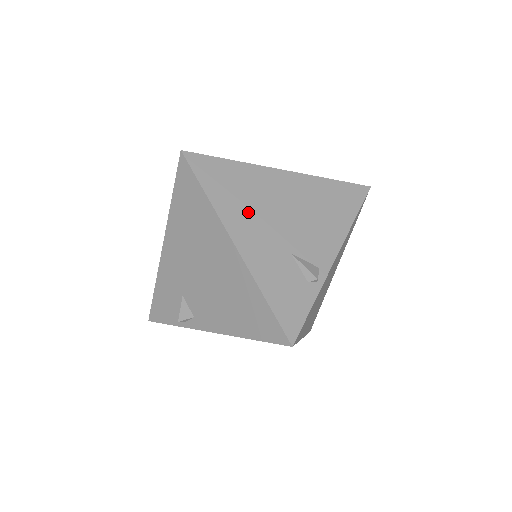
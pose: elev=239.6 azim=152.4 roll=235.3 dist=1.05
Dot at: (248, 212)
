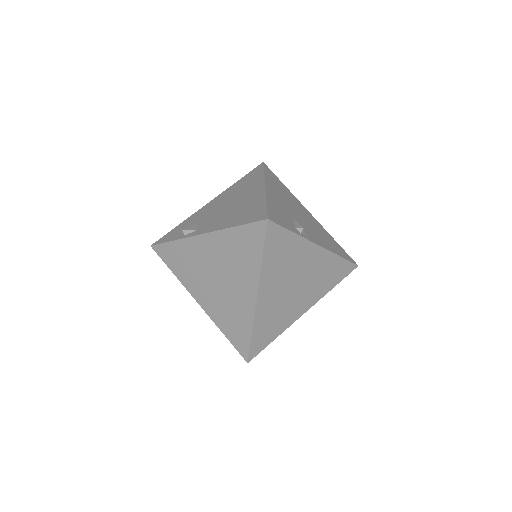
Dot at: (281, 194)
